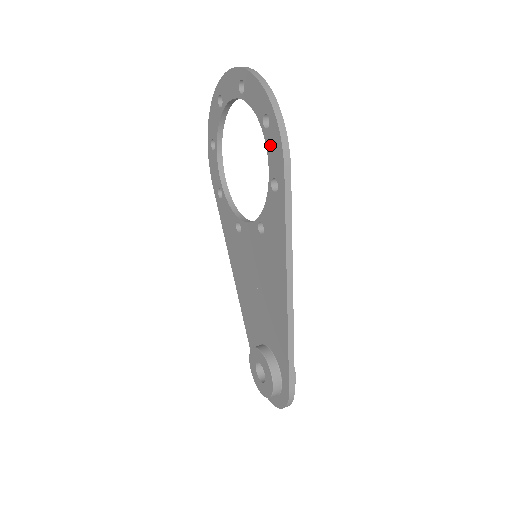
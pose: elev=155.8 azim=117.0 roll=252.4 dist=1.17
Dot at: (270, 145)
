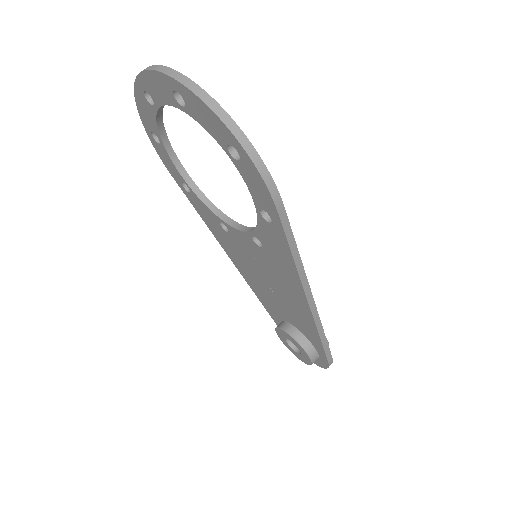
Dot at: (248, 178)
